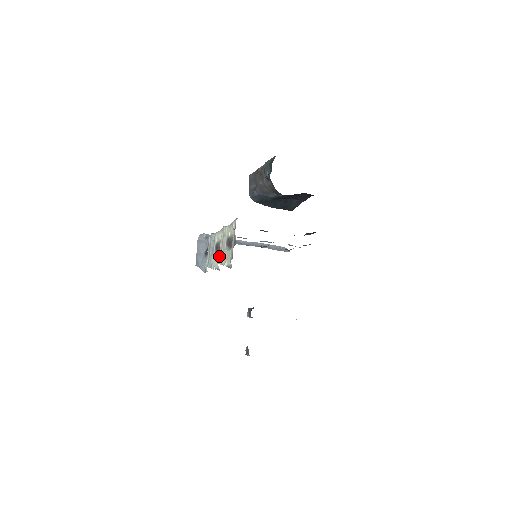
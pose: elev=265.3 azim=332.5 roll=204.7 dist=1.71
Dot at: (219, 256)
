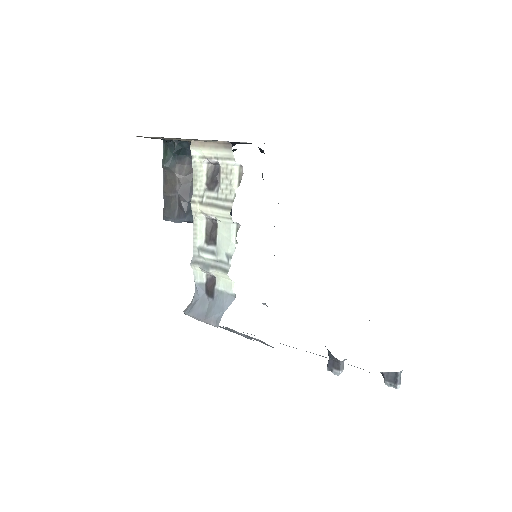
Dot at: (221, 212)
